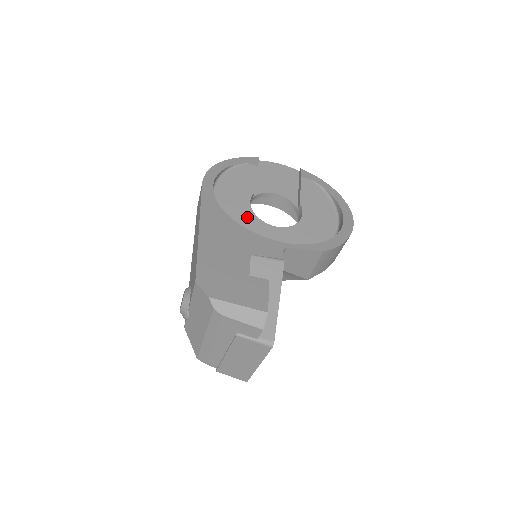
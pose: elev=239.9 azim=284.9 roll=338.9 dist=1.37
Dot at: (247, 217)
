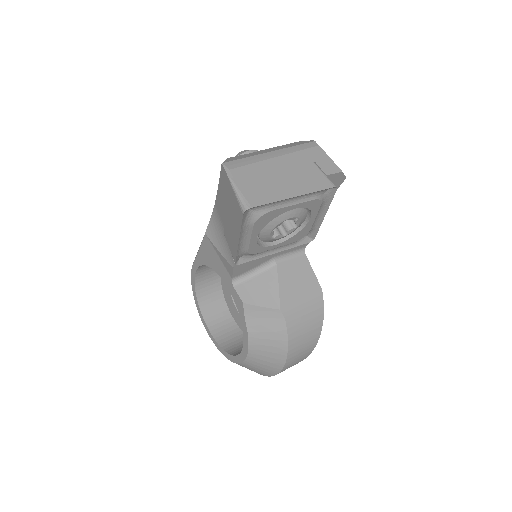
Dot at: occluded
